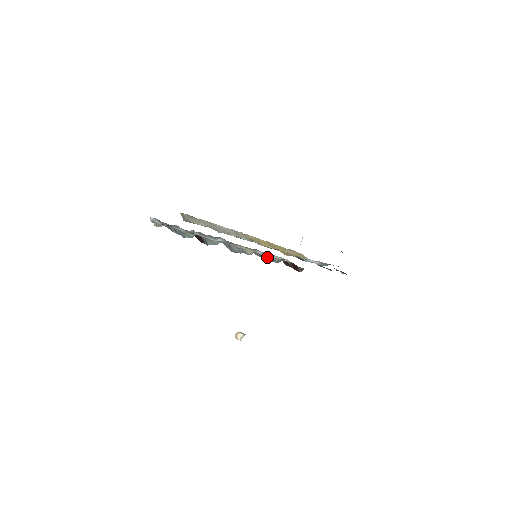
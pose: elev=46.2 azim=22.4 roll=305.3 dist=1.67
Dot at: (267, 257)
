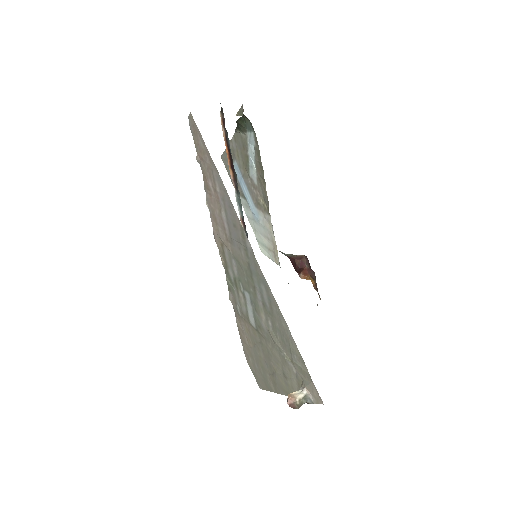
Dot at: occluded
